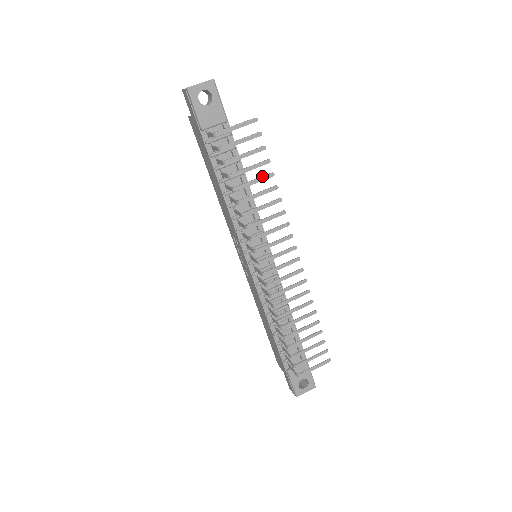
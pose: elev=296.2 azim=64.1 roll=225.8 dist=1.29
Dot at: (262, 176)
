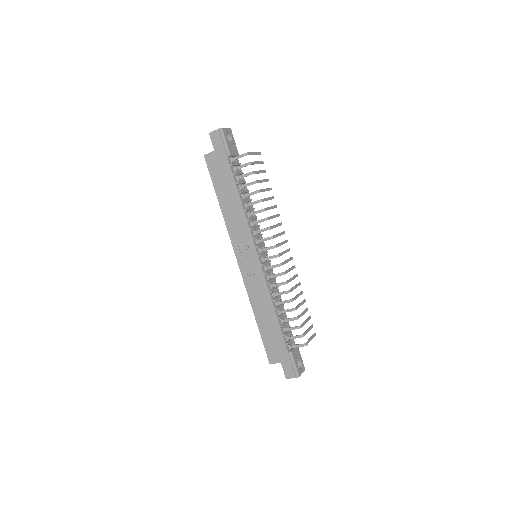
Dot at: (267, 188)
